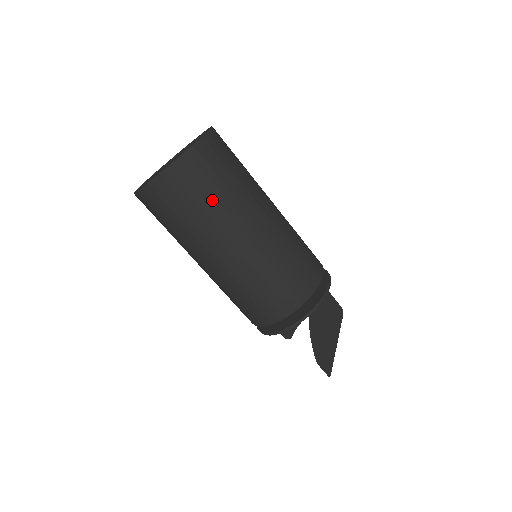
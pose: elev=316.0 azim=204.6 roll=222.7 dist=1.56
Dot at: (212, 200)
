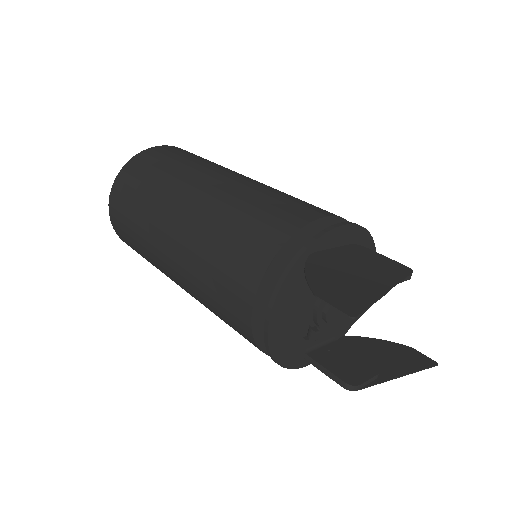
Dot at: (161, 174)
